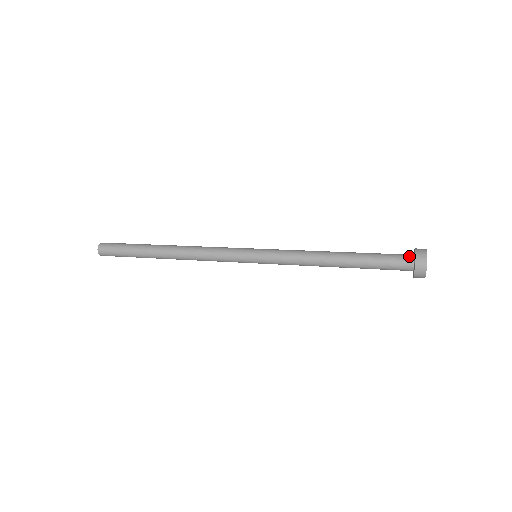
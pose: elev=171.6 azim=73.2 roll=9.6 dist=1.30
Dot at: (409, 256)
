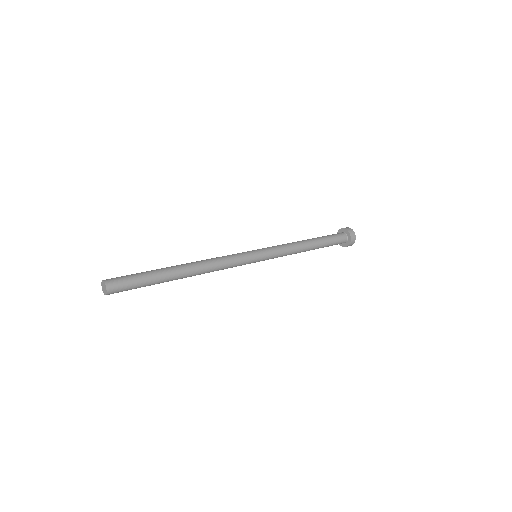
Dot at: (345, 238)
